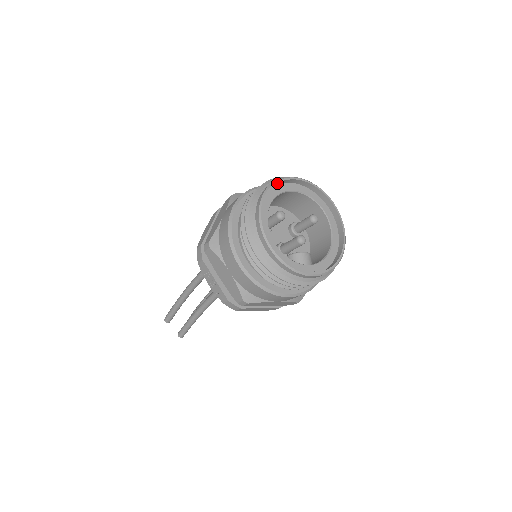
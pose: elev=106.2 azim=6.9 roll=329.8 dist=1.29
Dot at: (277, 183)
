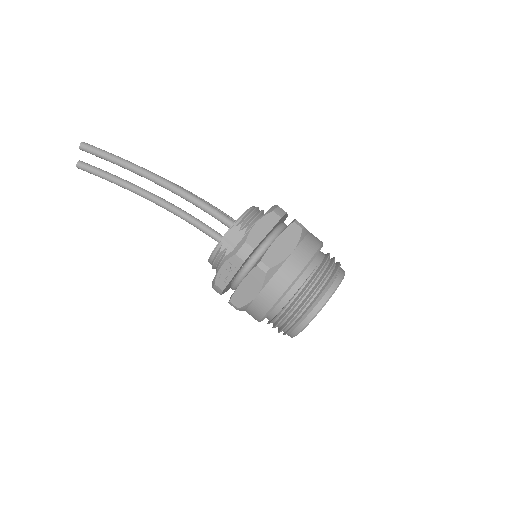
Dot at: occluded
